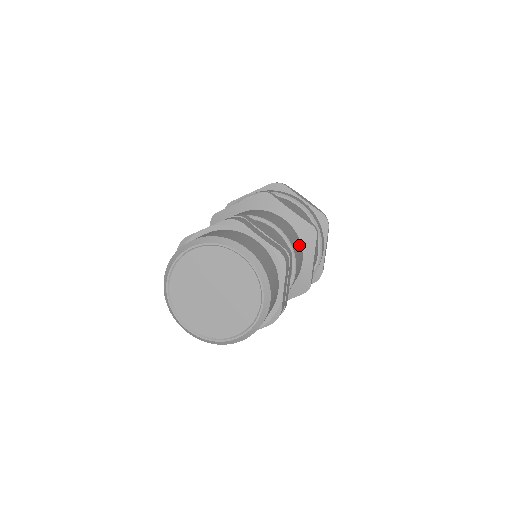
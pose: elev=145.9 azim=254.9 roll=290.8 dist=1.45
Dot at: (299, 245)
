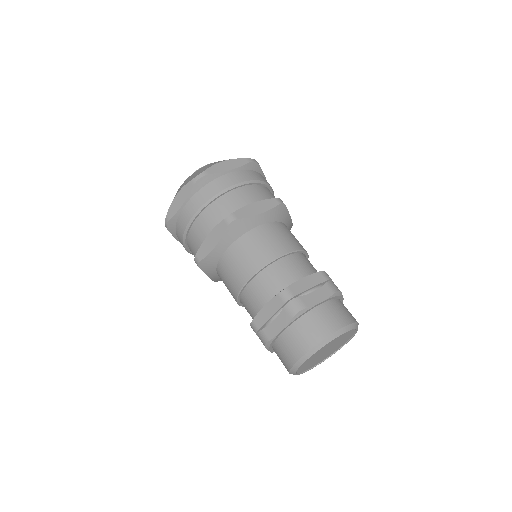
Dot at: (286, 229)
